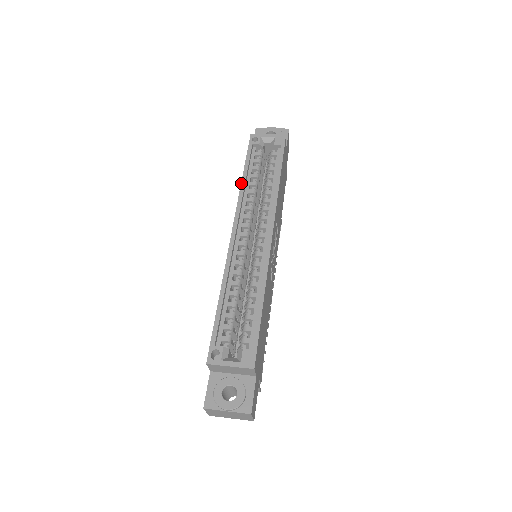
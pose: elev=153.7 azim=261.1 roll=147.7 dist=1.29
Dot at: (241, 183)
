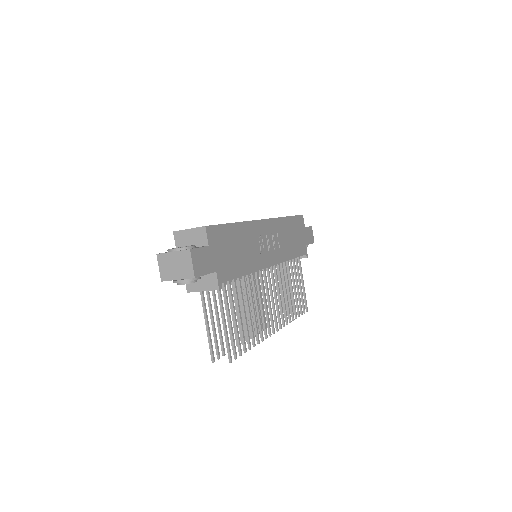
Dot at: occluded
